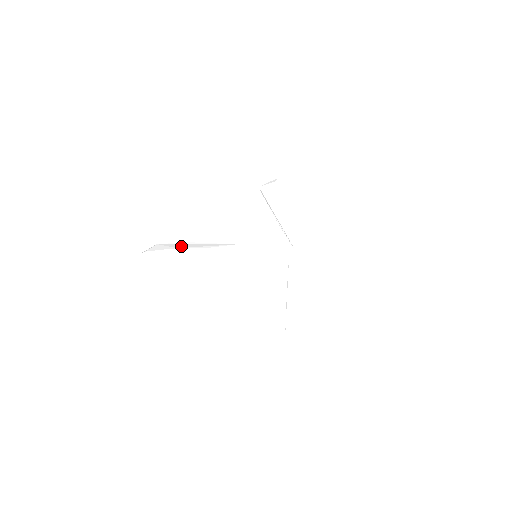
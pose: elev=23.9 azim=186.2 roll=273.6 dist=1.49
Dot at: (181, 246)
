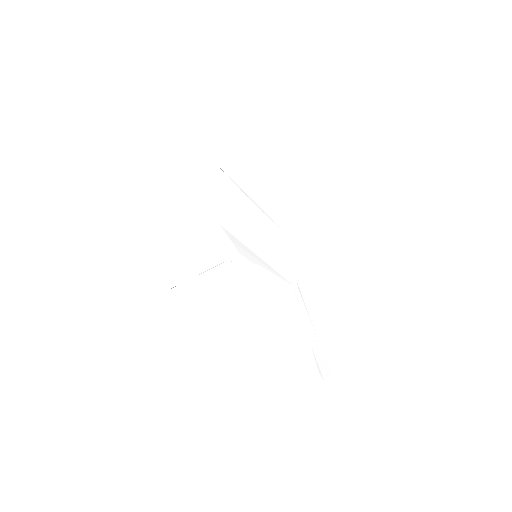
Dot at: (184, 289)
